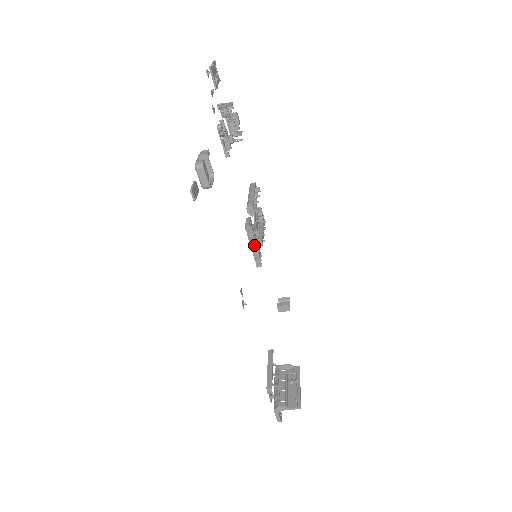
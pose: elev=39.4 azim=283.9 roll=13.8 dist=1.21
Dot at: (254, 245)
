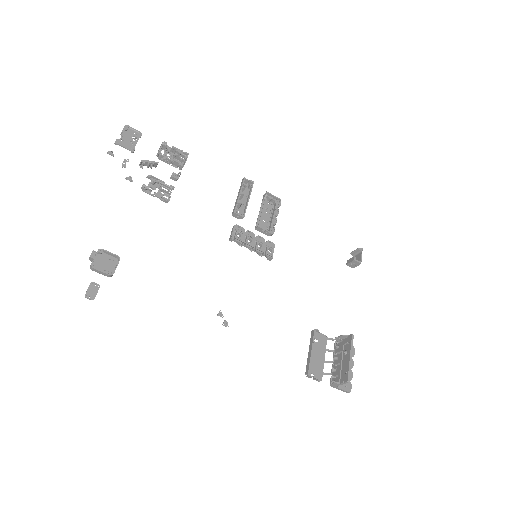
Dot at: (249, 247)
